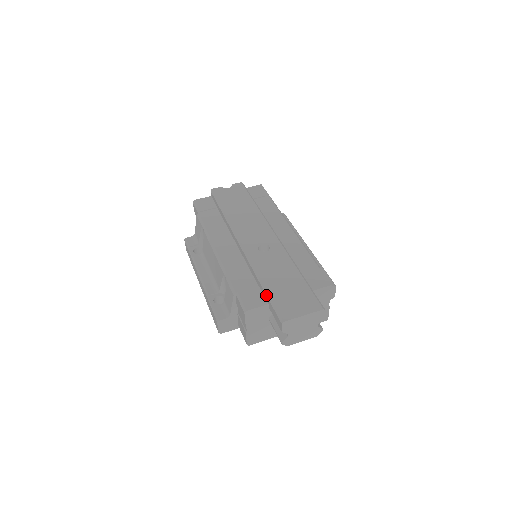
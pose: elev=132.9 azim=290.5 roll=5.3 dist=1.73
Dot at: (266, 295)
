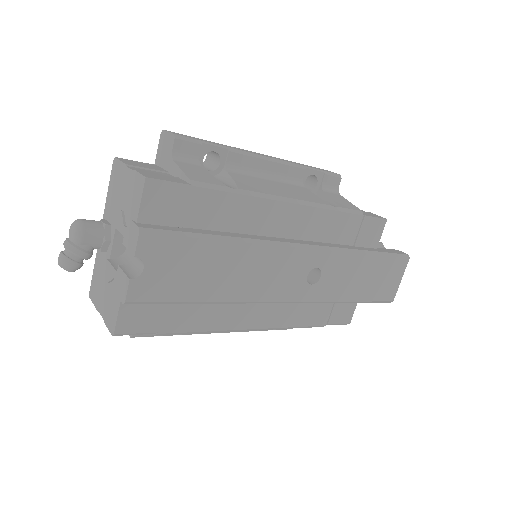
Dot at: occluded
